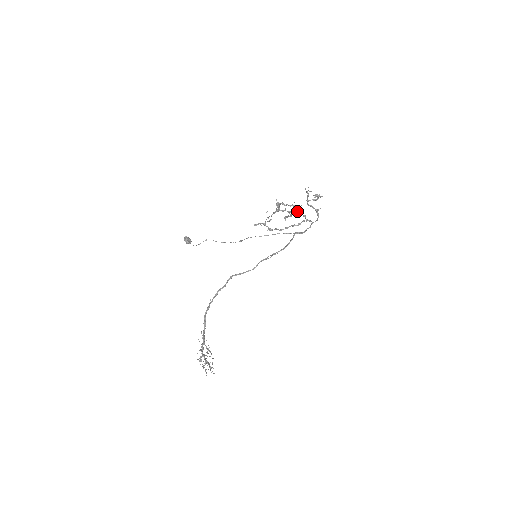
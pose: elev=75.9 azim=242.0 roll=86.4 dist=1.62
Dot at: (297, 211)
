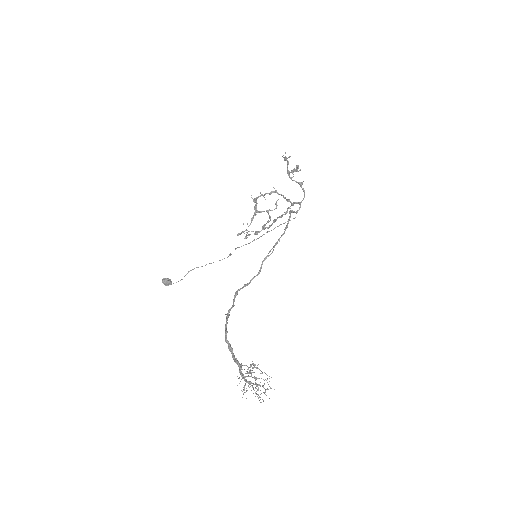
Dot at: (276, 206)
